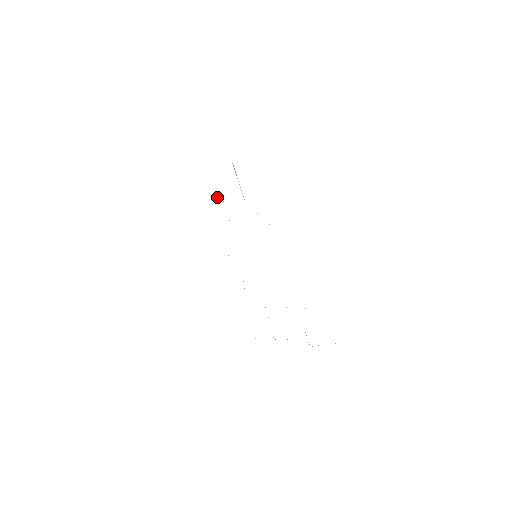
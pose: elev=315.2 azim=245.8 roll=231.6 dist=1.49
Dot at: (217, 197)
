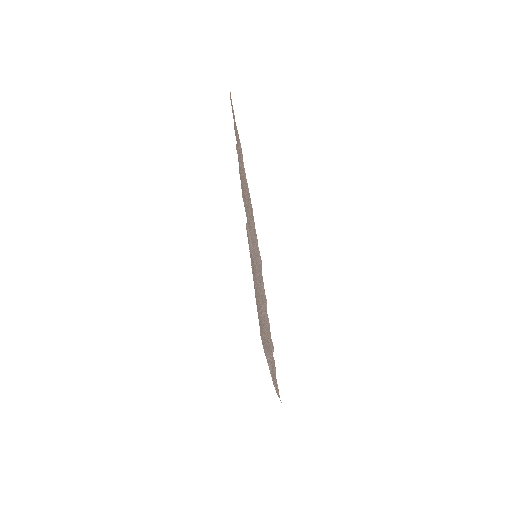
Dot at: (235, 131)
